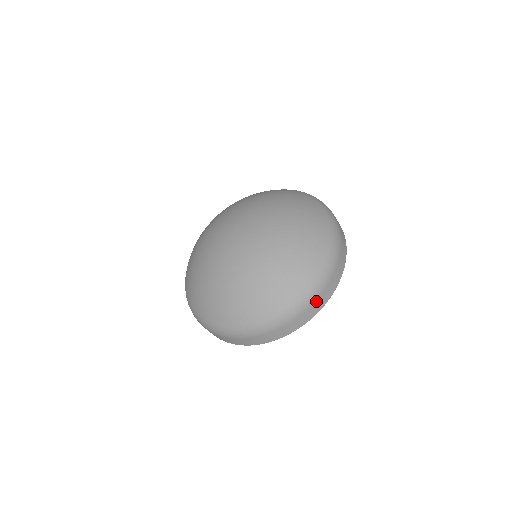
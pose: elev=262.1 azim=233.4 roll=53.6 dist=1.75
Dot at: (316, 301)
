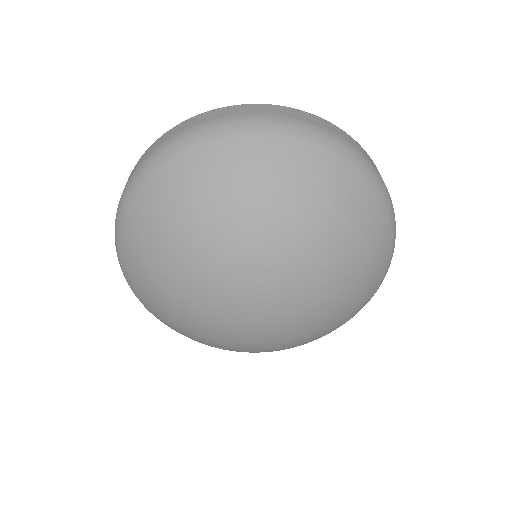
Dot at: occluded
